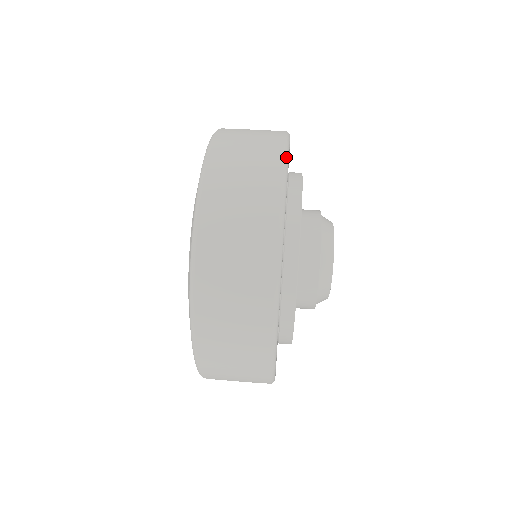
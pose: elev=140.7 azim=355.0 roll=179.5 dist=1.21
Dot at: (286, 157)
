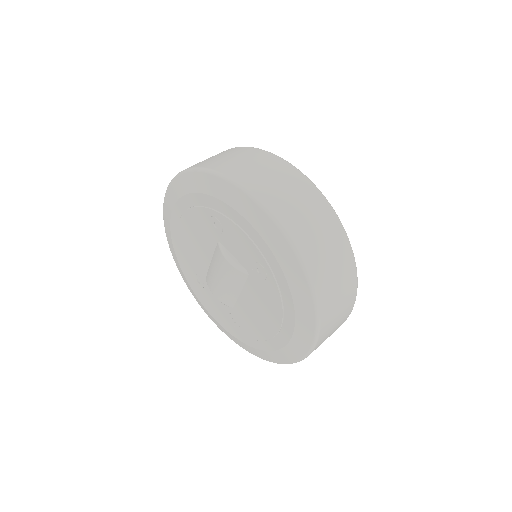
Dot at: (319, 190)
